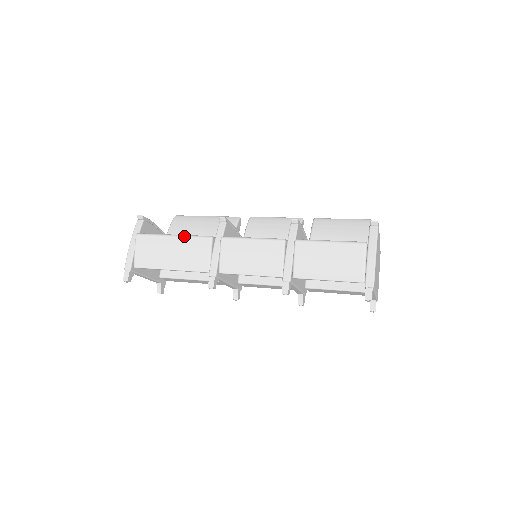
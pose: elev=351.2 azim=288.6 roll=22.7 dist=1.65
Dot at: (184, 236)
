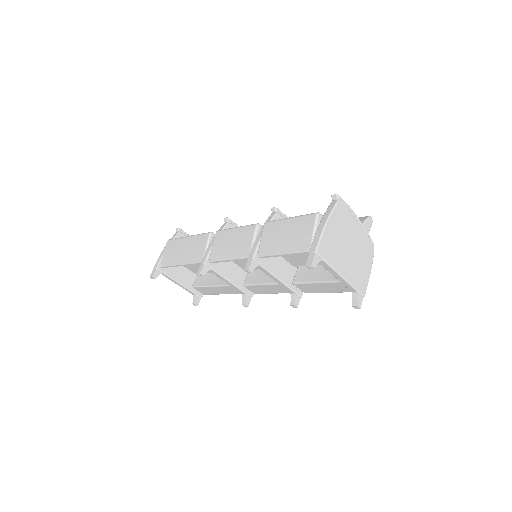
Dot at: (194, 235)
